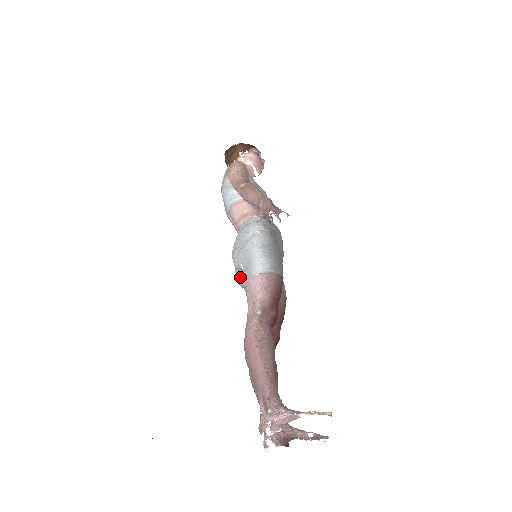
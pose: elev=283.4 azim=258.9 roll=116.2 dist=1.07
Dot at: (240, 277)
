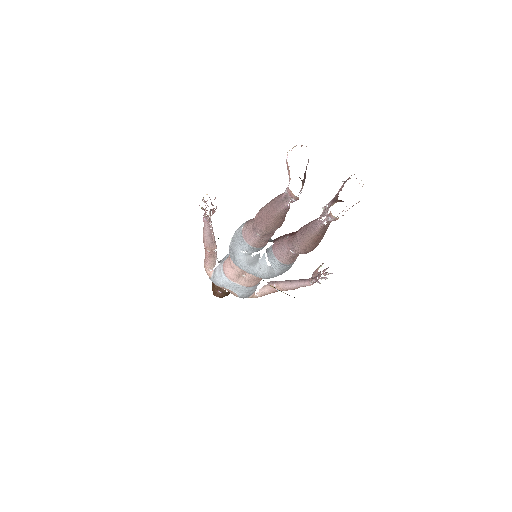
Dot at: occluded
